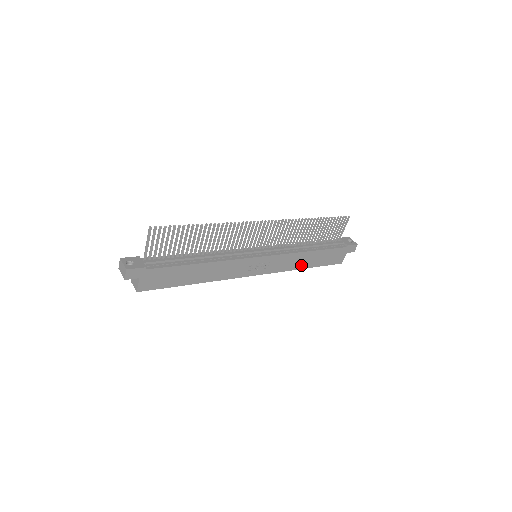
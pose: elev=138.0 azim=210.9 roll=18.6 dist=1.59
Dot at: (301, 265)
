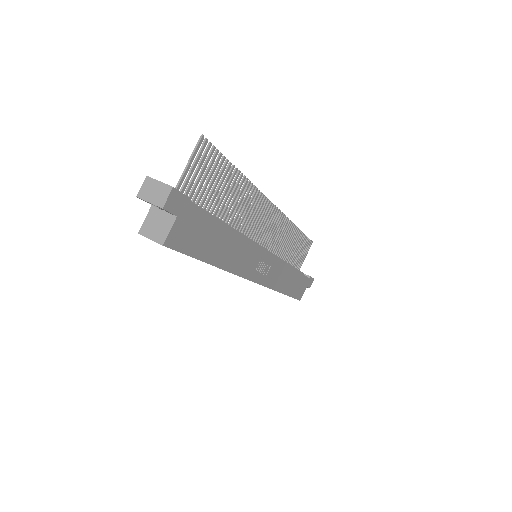
Dot at: (282, 287)
